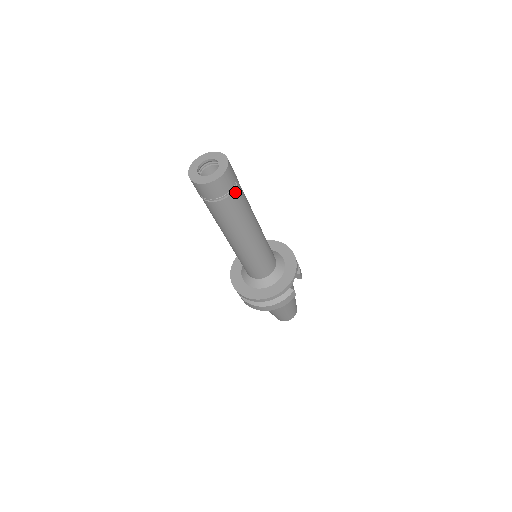
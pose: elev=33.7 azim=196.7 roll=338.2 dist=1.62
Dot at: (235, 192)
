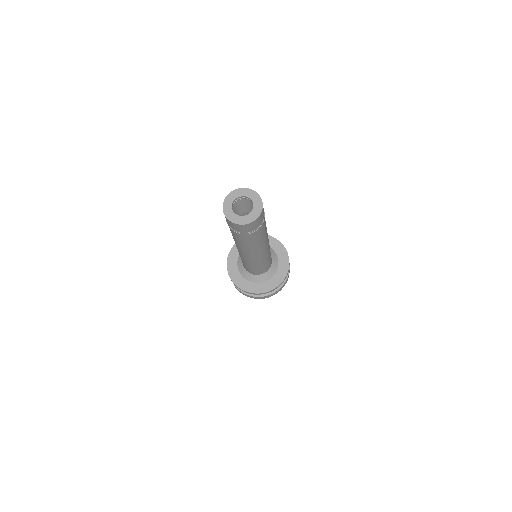
Dot at: occluded
